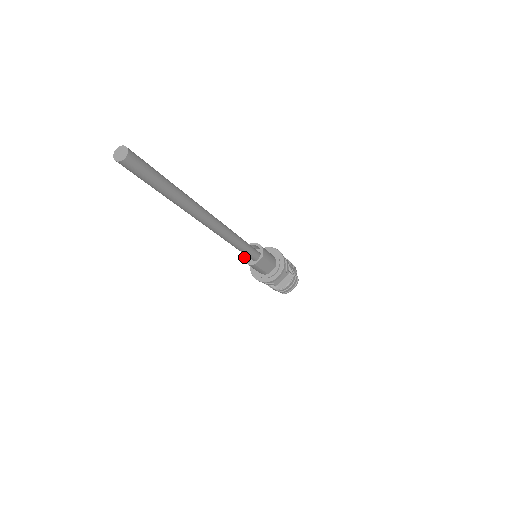
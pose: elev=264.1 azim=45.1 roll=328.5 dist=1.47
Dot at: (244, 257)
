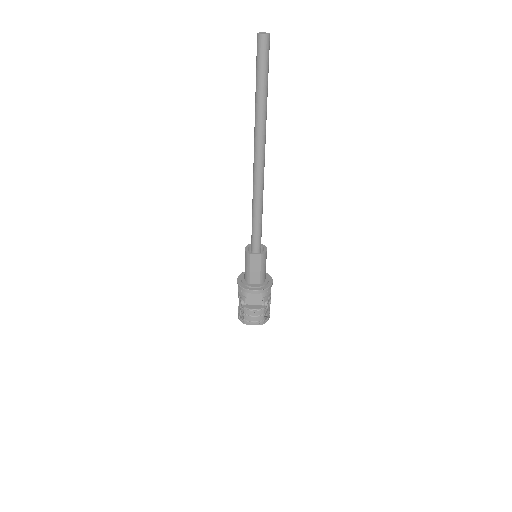
Dot at: (248, 246)
